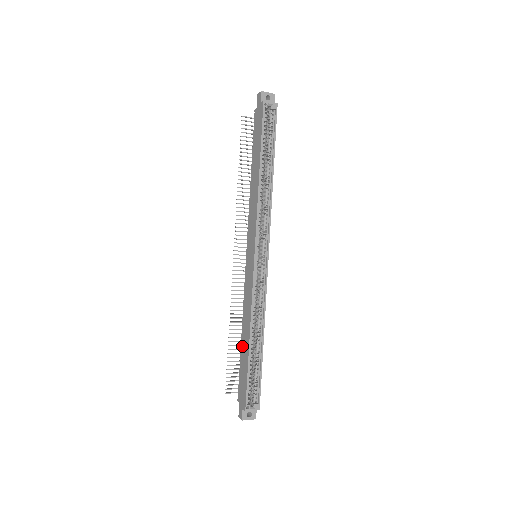
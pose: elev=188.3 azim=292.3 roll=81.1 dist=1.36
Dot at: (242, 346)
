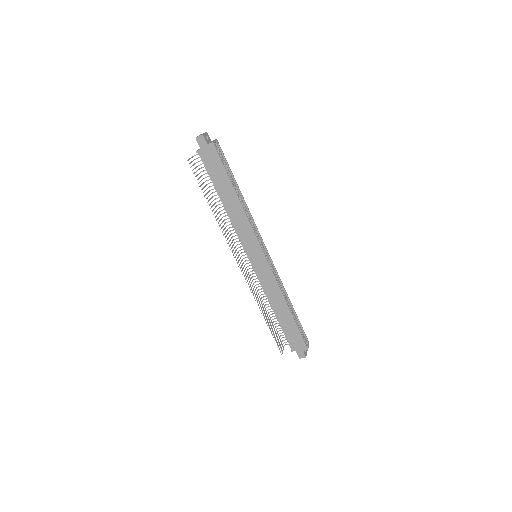
Dot at: (280, 318)
